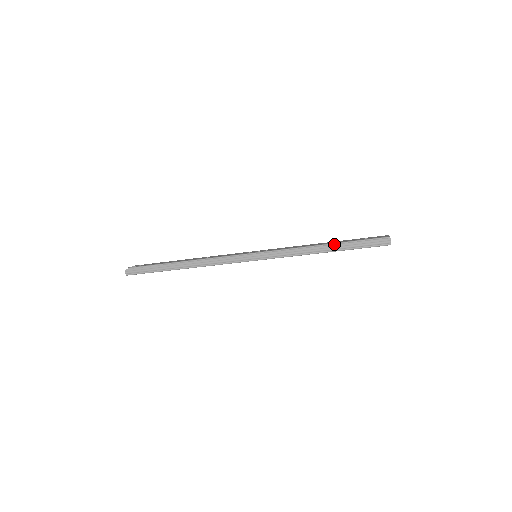
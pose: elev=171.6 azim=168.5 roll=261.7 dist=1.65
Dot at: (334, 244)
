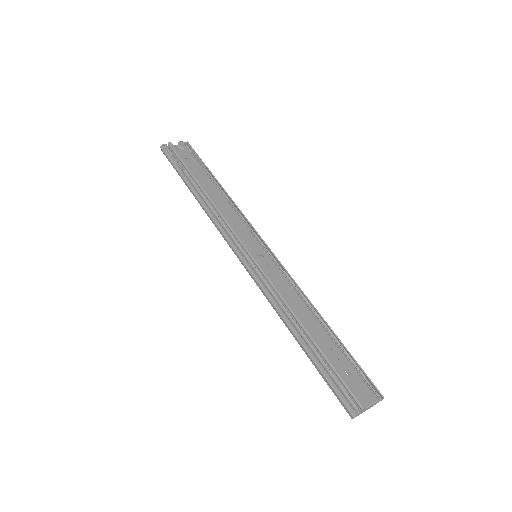
Dot at: (310, 343)
